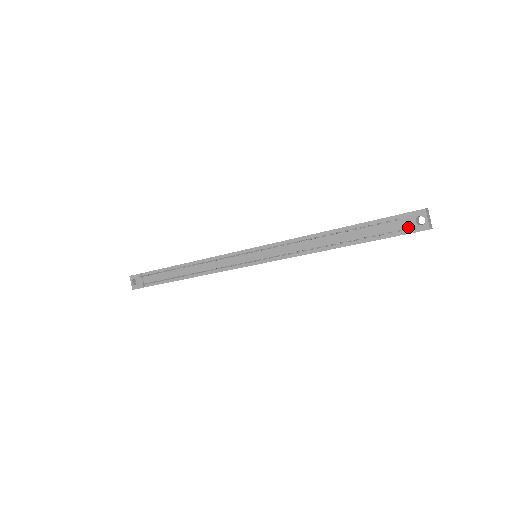
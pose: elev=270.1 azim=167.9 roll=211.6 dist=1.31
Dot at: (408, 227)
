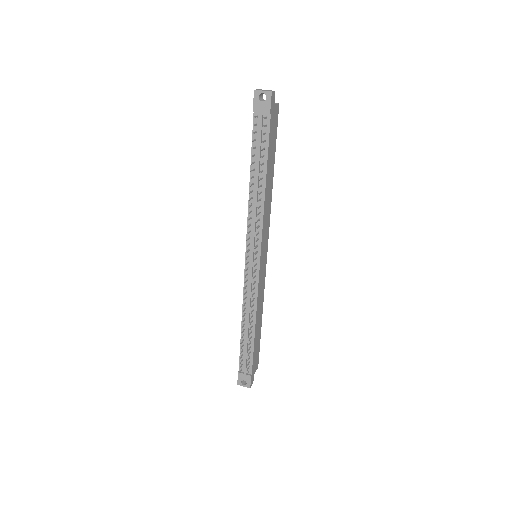
Dot at: (265, 109)
